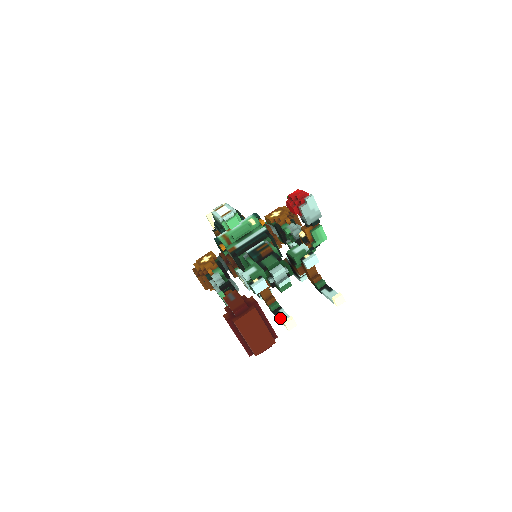
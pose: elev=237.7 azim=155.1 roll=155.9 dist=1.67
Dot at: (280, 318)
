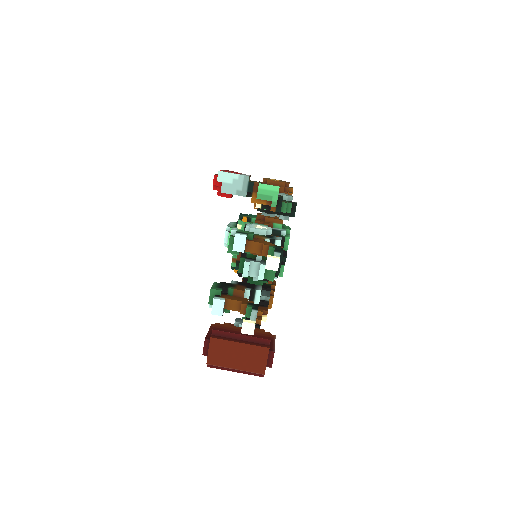
Dot at: occluded
